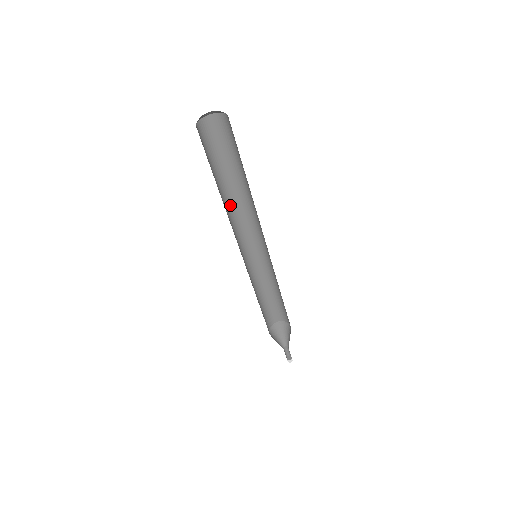
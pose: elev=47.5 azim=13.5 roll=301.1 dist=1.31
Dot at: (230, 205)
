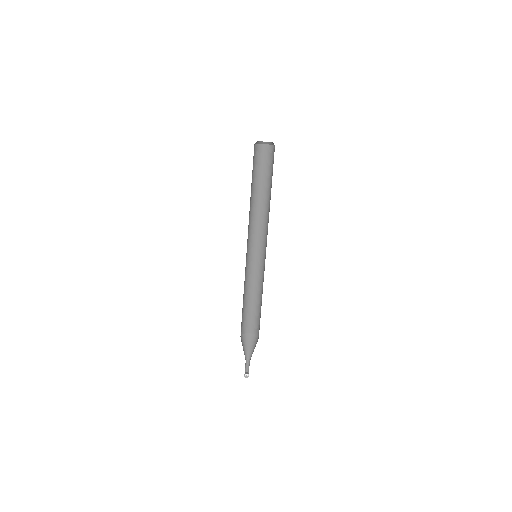
Dot at: (249, 212)
